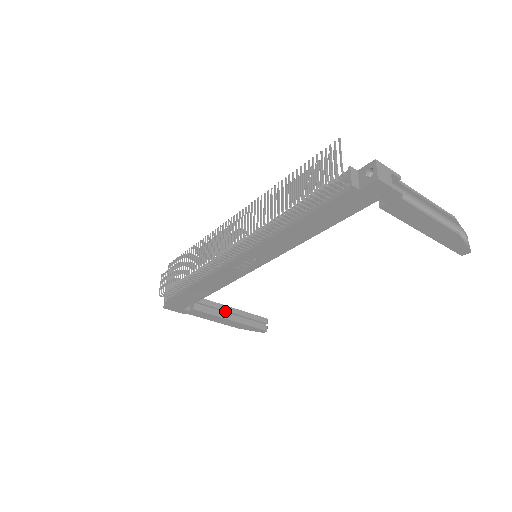
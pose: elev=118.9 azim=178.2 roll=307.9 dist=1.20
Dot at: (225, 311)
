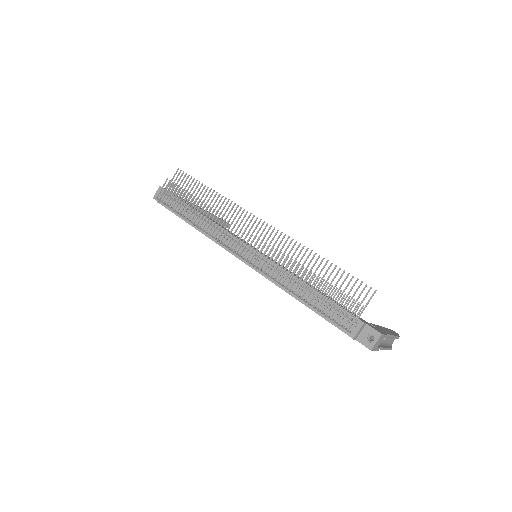
Dot at: occluded
